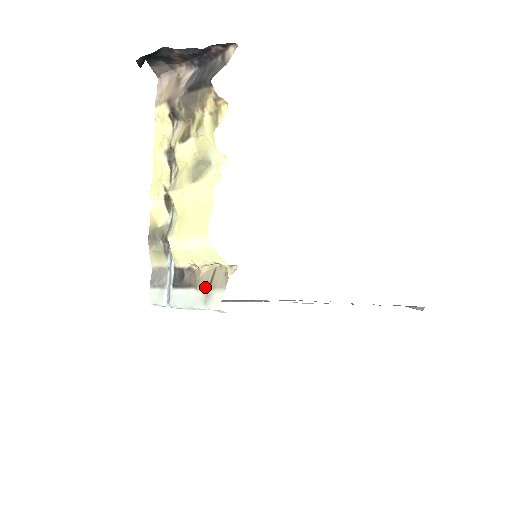
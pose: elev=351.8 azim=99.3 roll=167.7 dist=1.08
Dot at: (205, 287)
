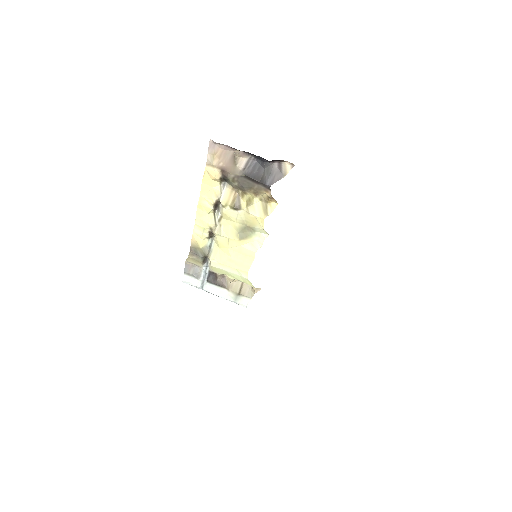
Dot at: (236, 292)
